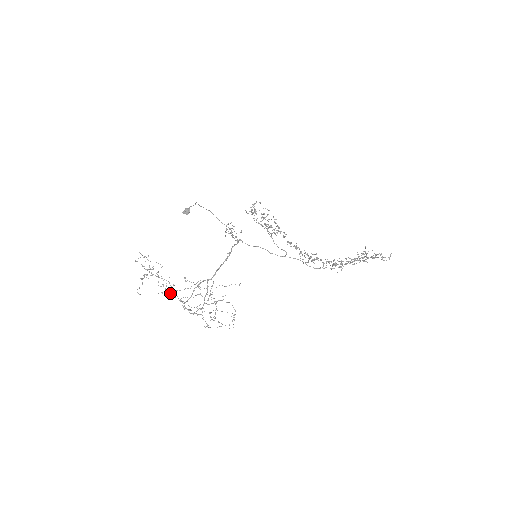
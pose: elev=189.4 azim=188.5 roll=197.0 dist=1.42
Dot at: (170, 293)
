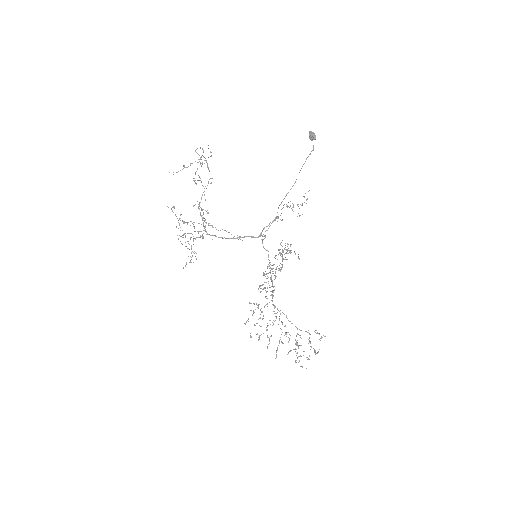
Dot at: (202, 185)
